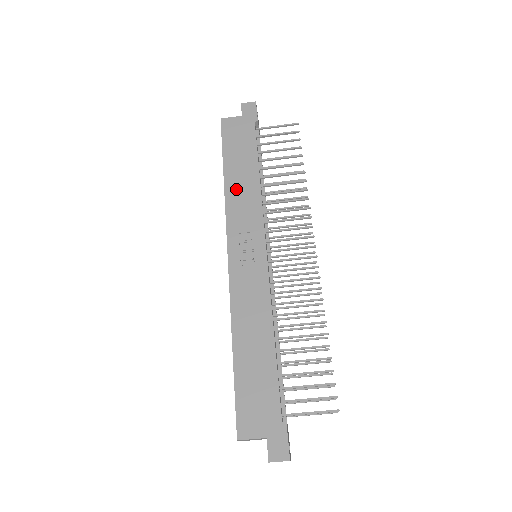
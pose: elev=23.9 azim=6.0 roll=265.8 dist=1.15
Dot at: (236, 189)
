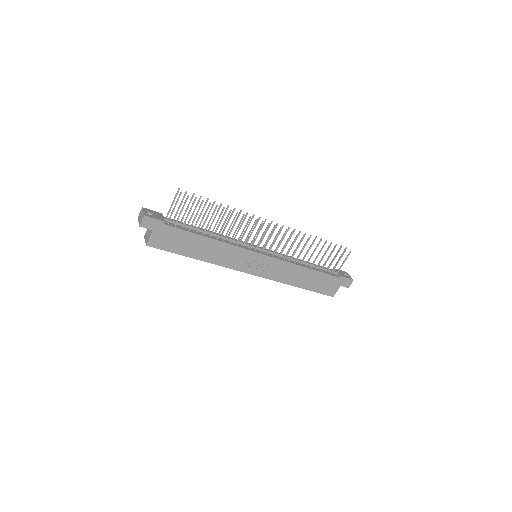
Dot at: (213, 256)
